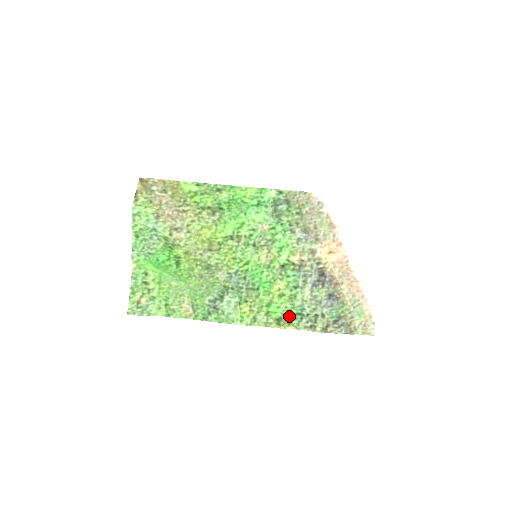
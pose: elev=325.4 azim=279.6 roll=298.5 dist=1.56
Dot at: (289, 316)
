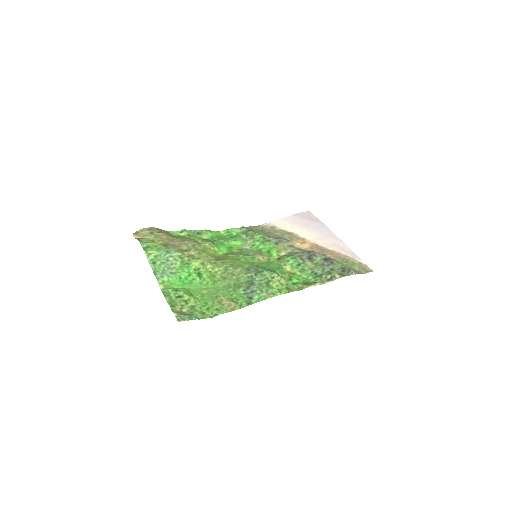
Dot at: (310, 281)
